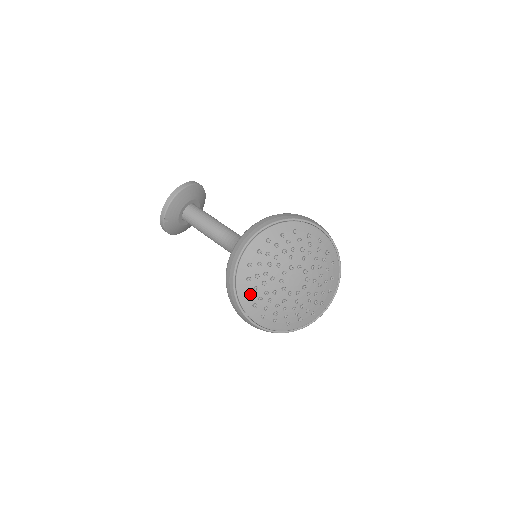
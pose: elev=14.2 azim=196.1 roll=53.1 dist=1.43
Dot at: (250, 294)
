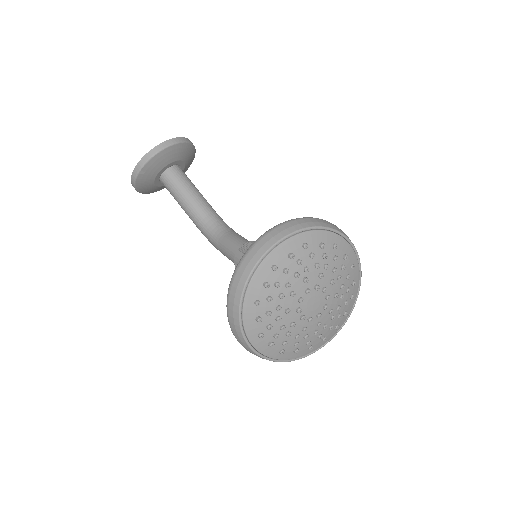
Dot at: (260, 303)
